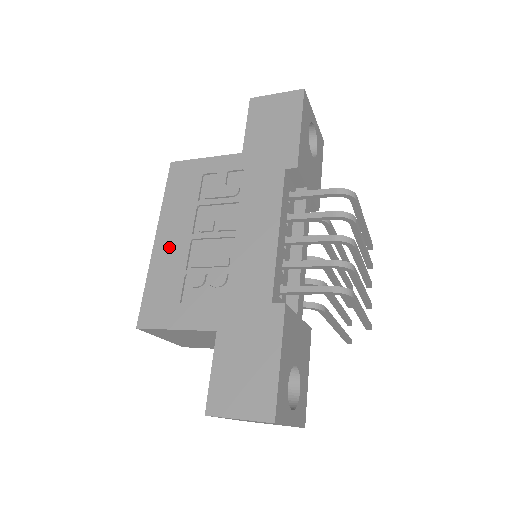
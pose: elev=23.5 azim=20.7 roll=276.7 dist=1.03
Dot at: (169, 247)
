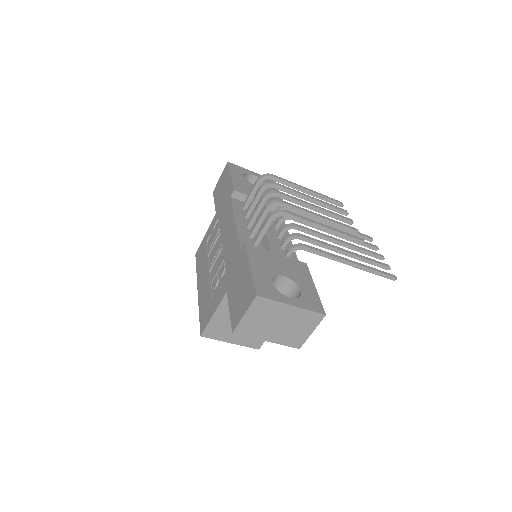
Dot at: (203, 286)
